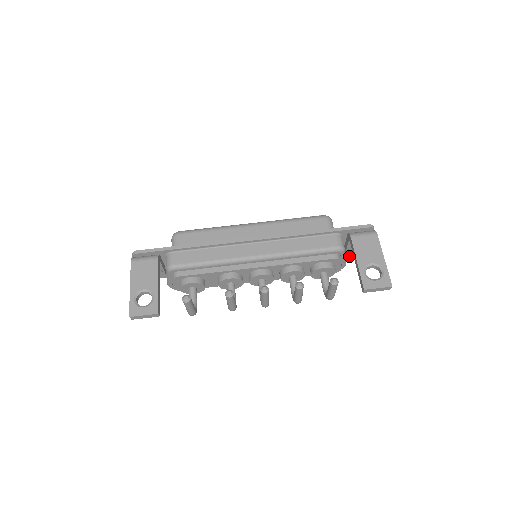
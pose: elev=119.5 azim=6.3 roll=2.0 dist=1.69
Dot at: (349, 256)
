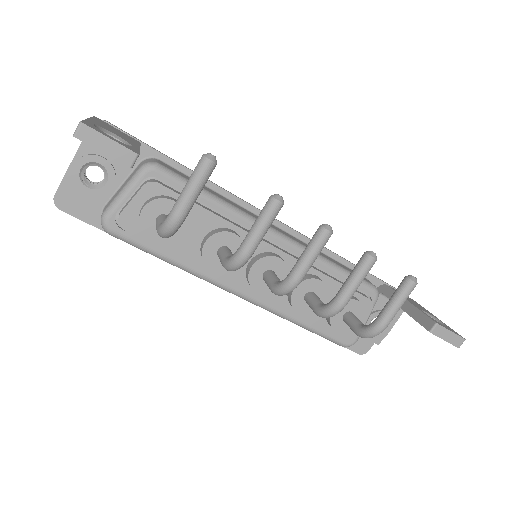
Dot at: (347, 347)
